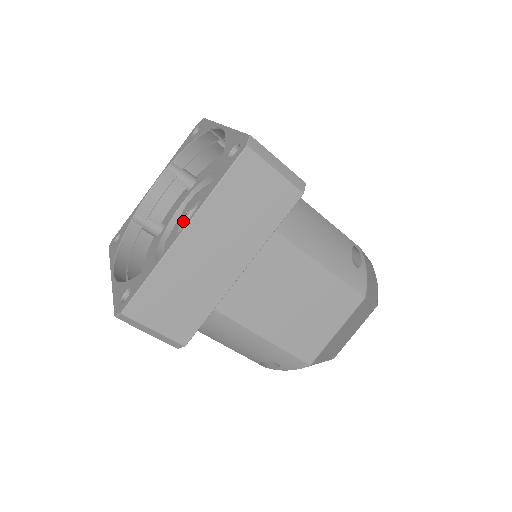
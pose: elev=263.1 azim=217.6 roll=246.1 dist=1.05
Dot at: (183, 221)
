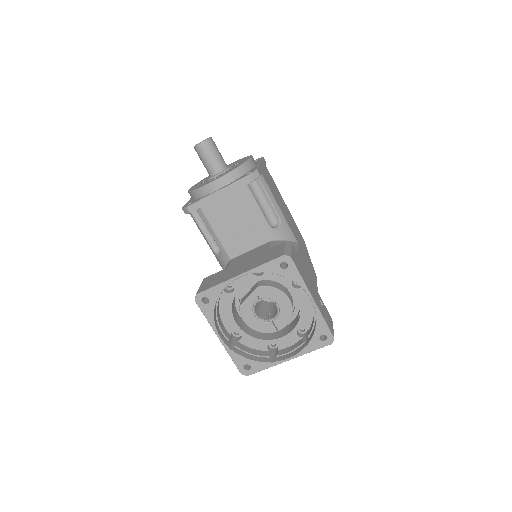
Dot at: (256, 303)
